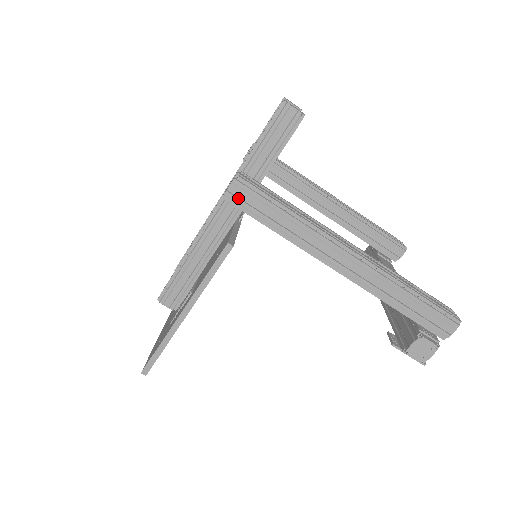
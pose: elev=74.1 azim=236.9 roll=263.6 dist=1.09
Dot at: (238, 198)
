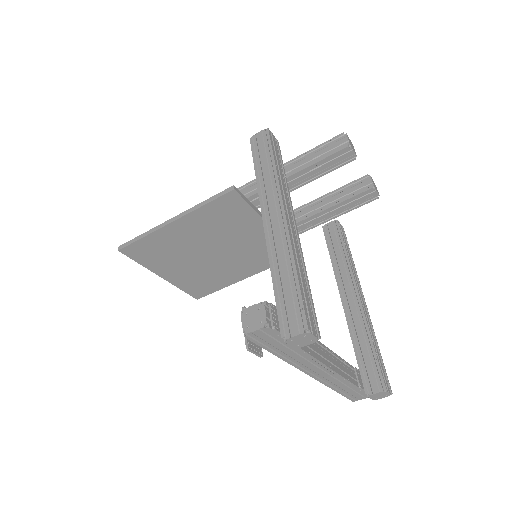
Dot at: (257, 141)
